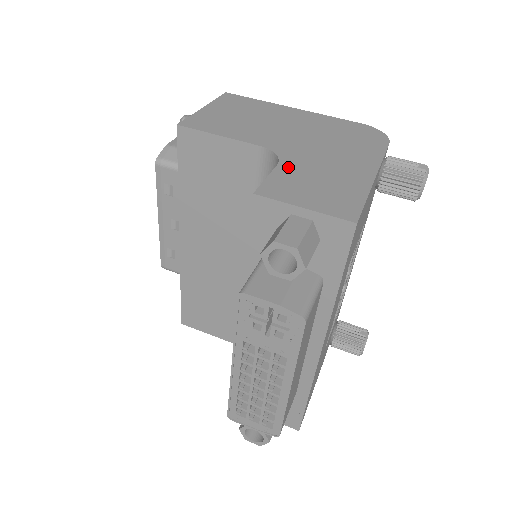
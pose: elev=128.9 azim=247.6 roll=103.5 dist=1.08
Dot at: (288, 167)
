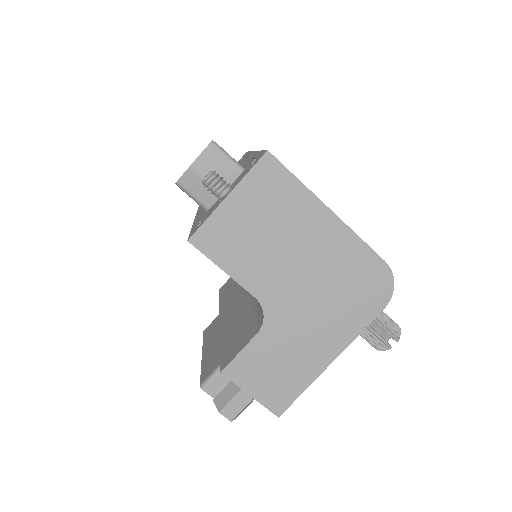
Dot at: (264, 339)
